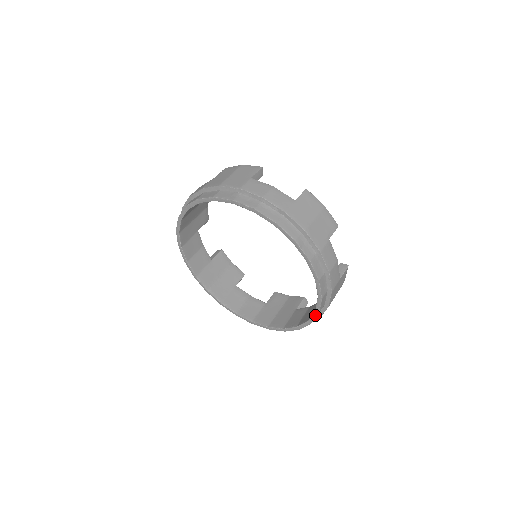
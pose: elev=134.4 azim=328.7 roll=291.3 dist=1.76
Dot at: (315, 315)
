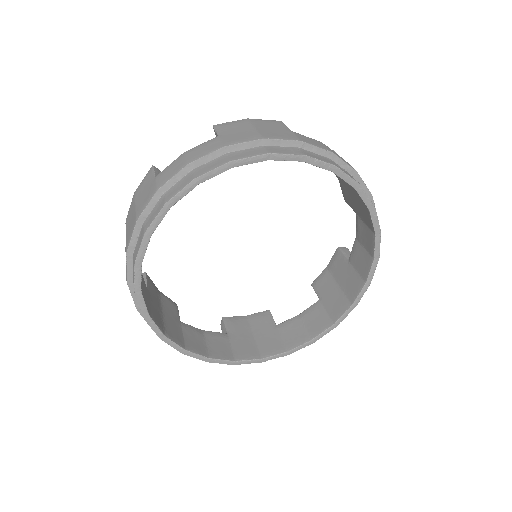
Dot at: (349, 311)
